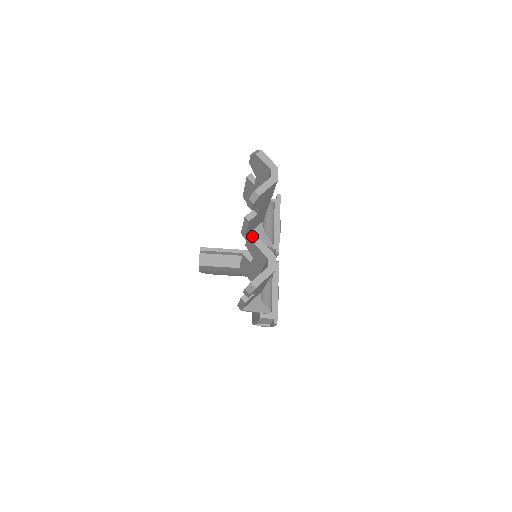
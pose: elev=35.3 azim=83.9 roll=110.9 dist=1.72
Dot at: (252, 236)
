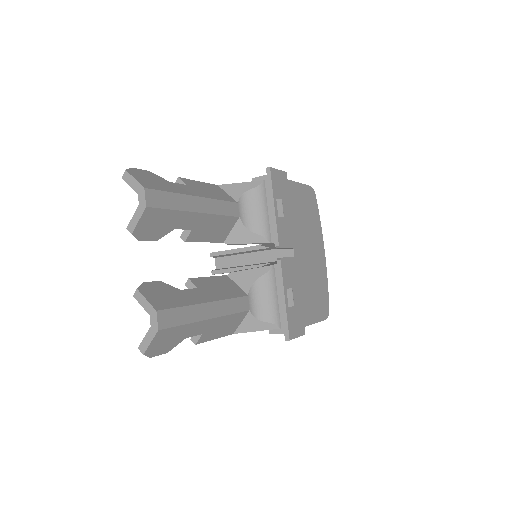
Dot at: (140, 285)
